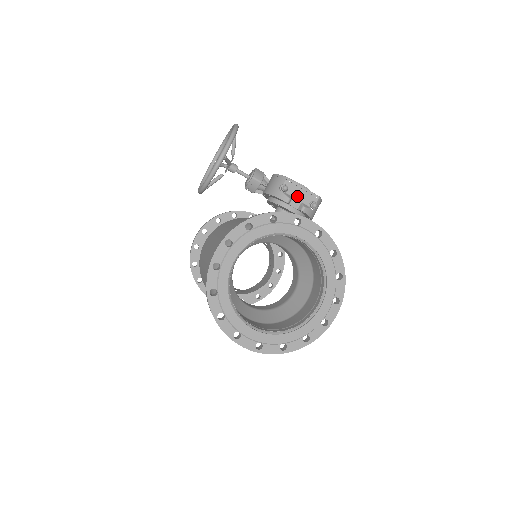
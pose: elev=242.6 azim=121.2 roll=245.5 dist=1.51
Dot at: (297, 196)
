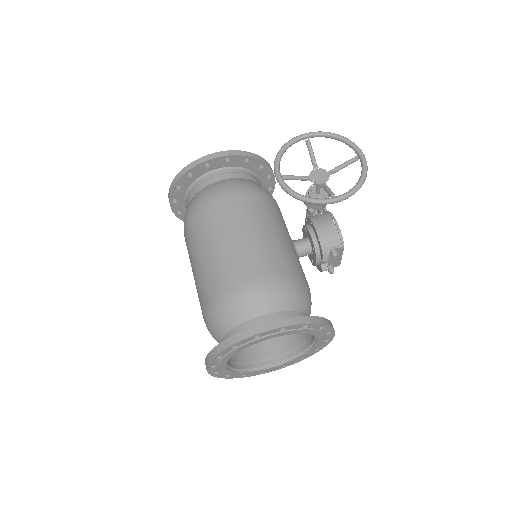
Dot at: (332, 258)
